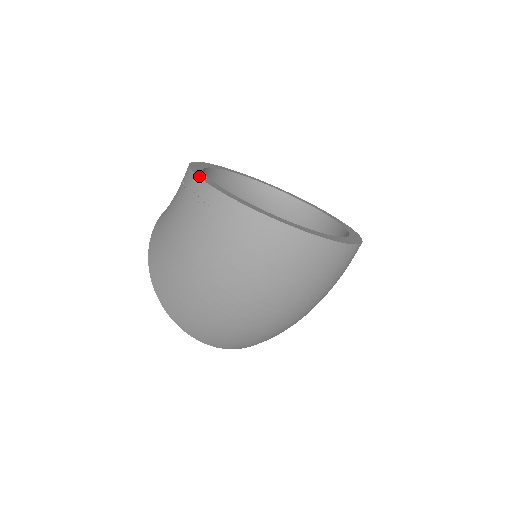
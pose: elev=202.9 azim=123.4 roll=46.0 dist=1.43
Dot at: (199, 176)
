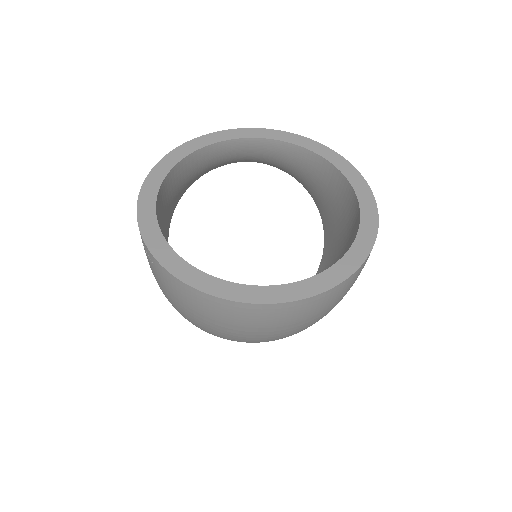
Dot at: (139, 220)
